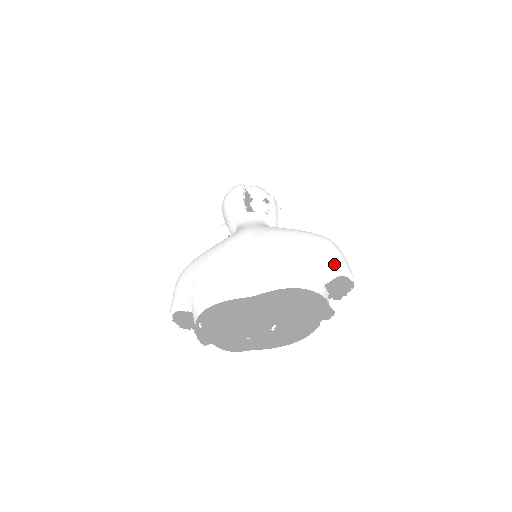
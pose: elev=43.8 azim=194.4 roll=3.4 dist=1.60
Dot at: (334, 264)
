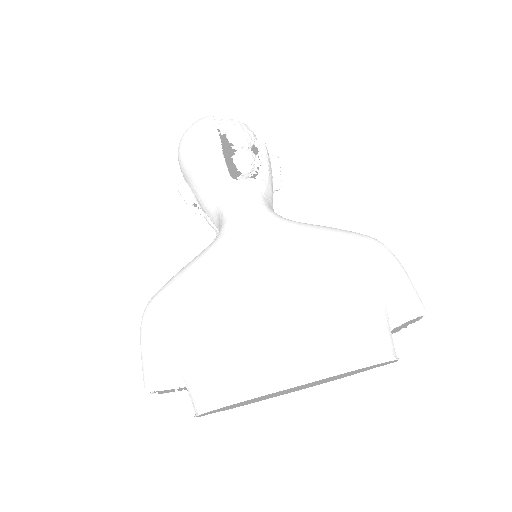
Dot at: (405, 299)
